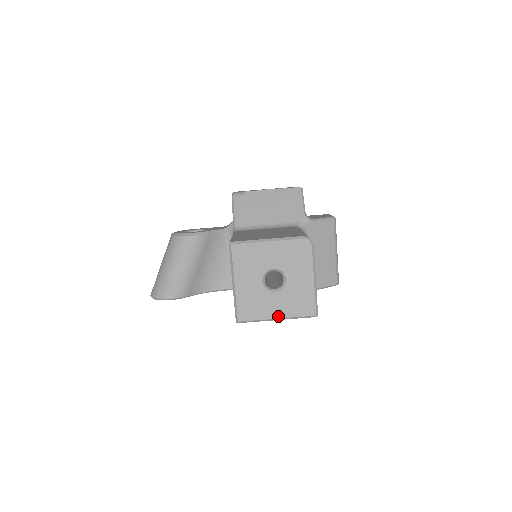
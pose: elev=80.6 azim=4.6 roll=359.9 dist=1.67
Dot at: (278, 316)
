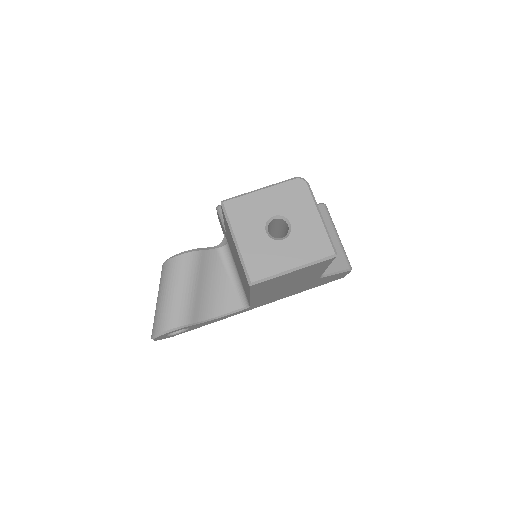
Dot at: (294, 265)
